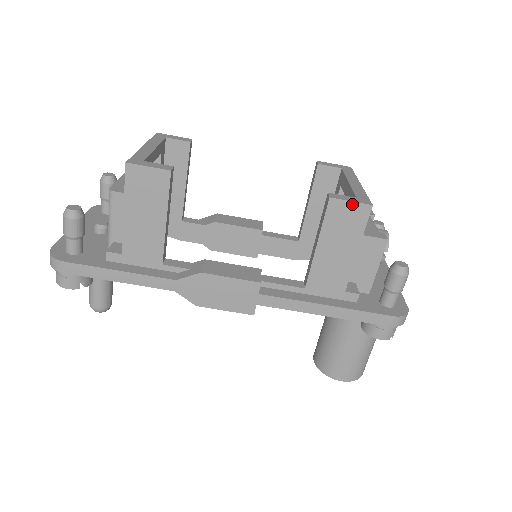
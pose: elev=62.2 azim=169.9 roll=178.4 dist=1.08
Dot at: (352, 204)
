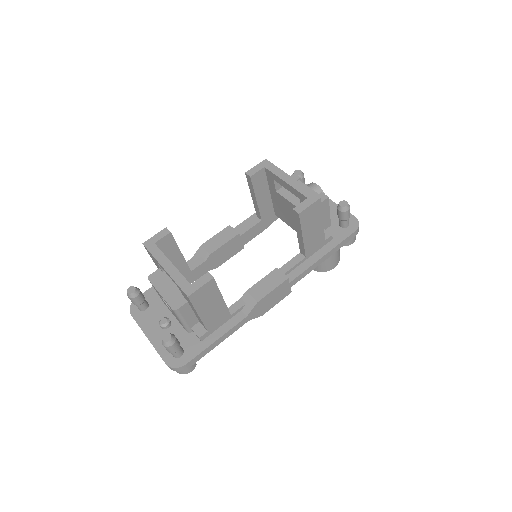
Dot at: (311, 206)
